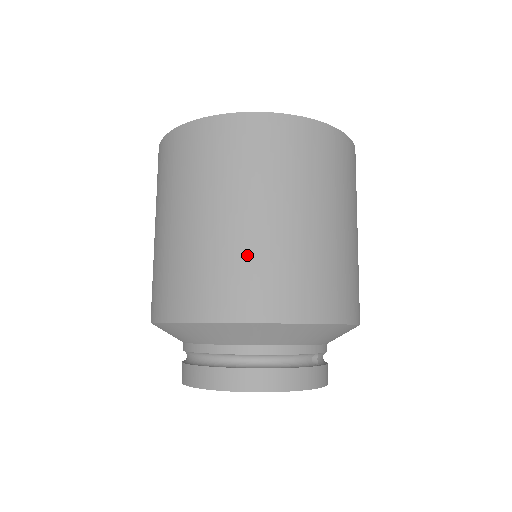
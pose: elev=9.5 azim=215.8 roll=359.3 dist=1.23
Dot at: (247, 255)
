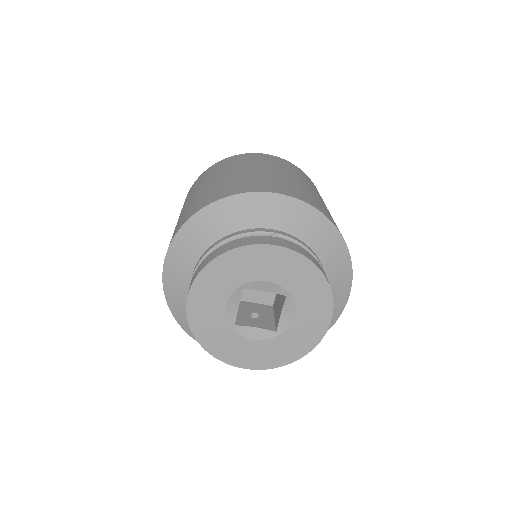
Dot at: (190, 205)
